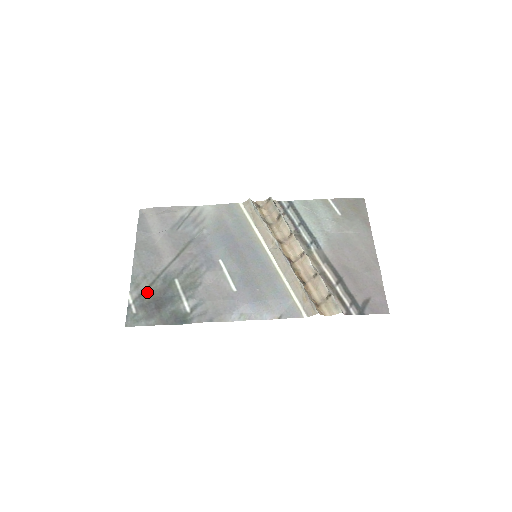
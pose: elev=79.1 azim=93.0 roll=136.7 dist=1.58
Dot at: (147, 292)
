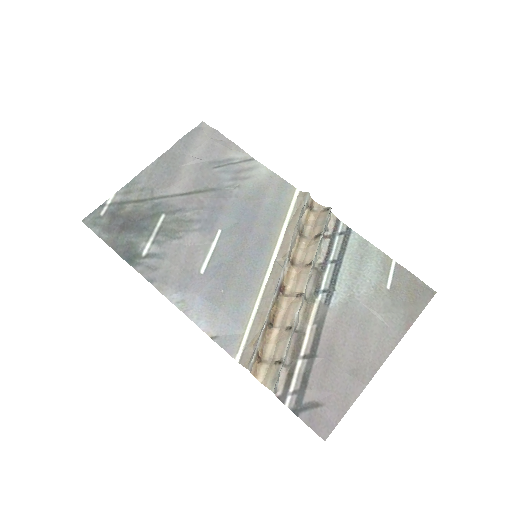
Dot at: (129, 205)
